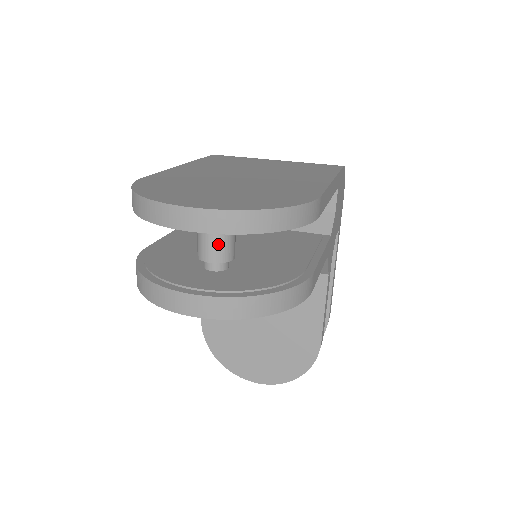
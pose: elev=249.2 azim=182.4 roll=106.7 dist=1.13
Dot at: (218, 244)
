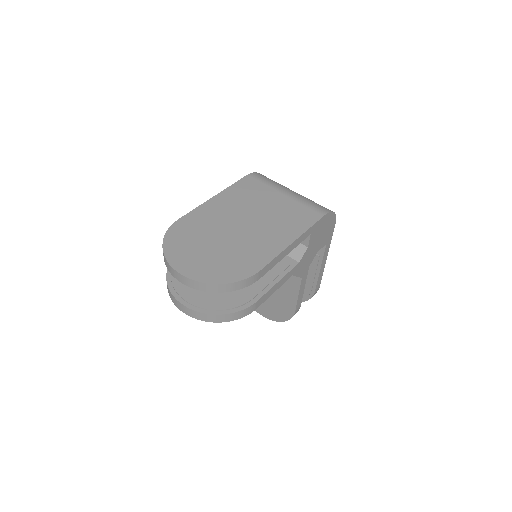
Dot at: occluded
